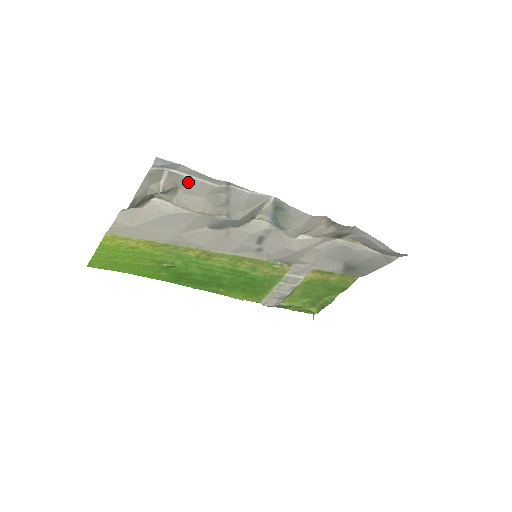
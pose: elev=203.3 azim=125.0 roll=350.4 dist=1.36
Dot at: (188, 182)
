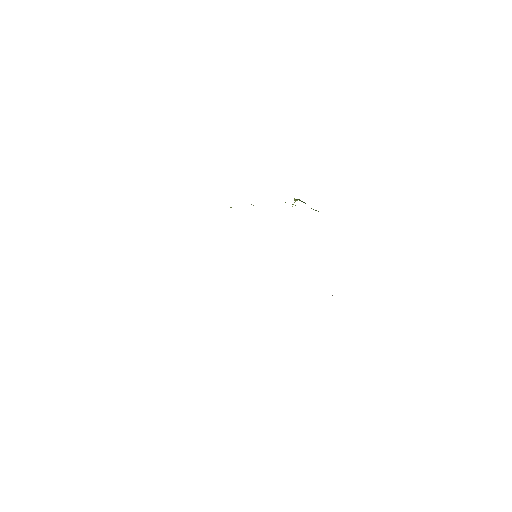
Dot at: occluded
